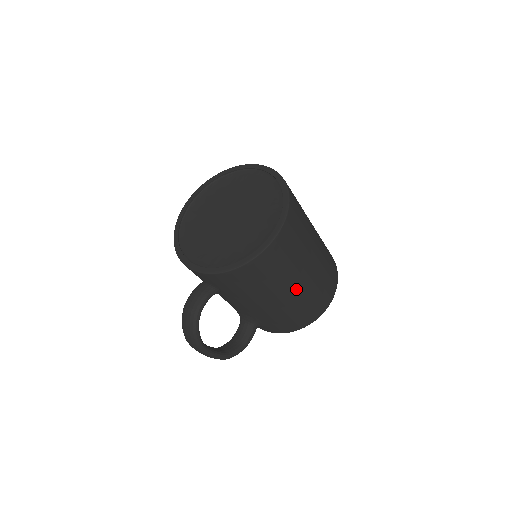
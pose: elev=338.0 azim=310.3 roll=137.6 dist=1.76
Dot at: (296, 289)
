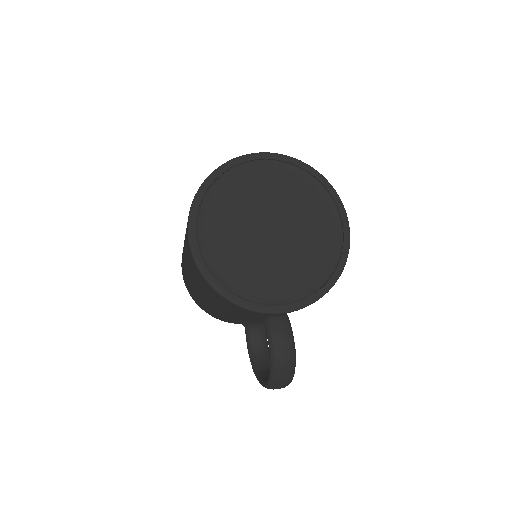
Dot at: occluded
